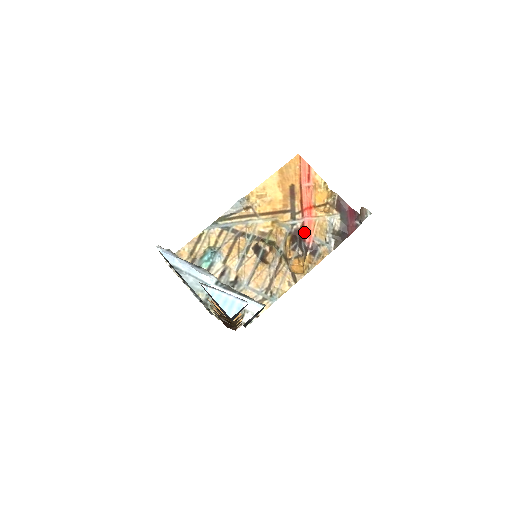
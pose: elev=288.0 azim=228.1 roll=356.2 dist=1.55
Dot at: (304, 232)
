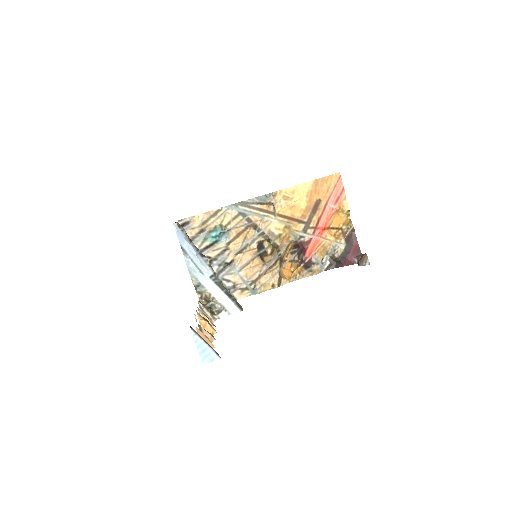
Dot at: (307, 248)
